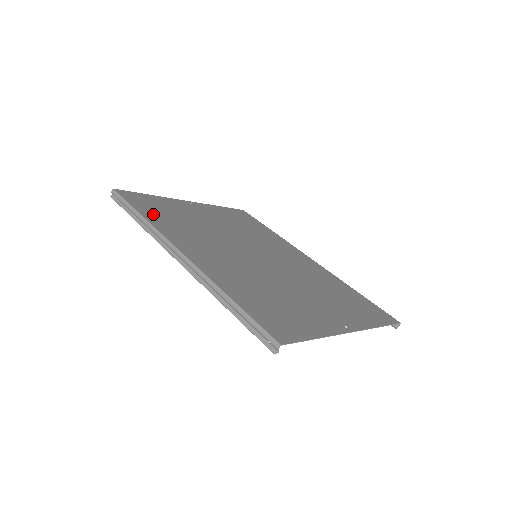
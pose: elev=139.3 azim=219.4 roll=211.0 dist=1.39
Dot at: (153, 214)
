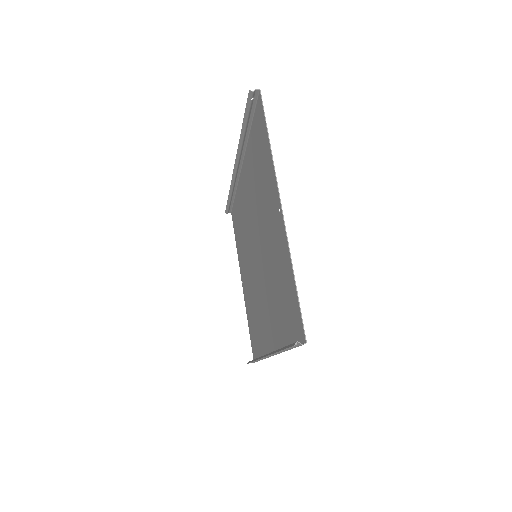
Dot at: occluded
